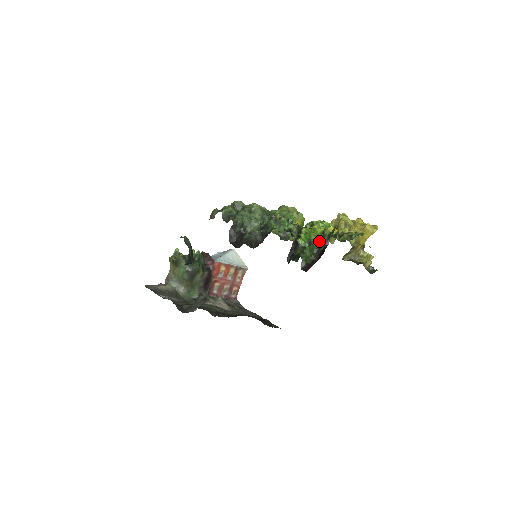
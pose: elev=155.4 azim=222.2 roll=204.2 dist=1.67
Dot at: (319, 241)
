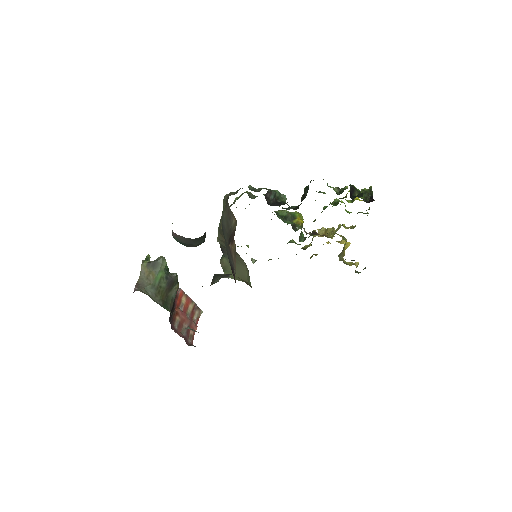
Dot at: occluded
